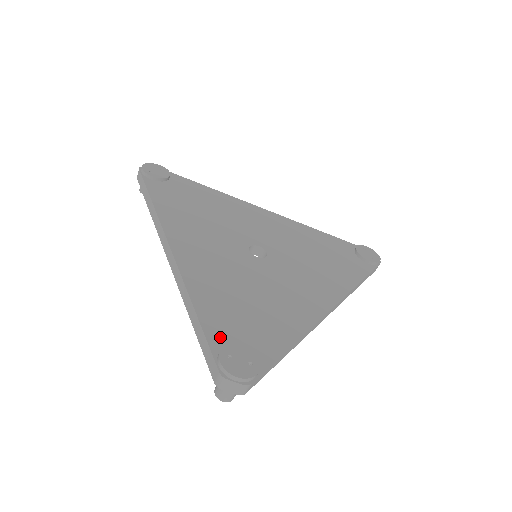
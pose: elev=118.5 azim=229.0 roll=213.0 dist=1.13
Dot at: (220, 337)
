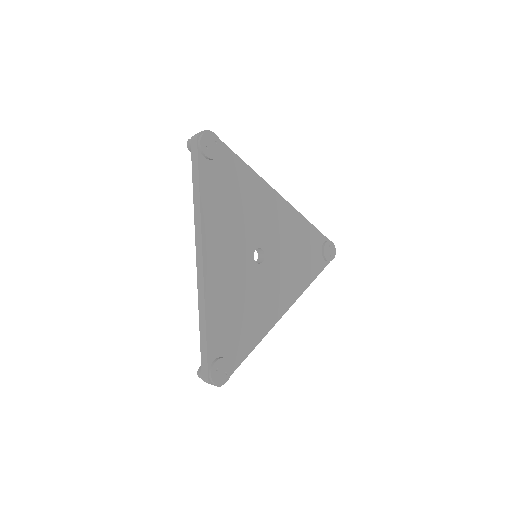
Dot at: (215, 350)
